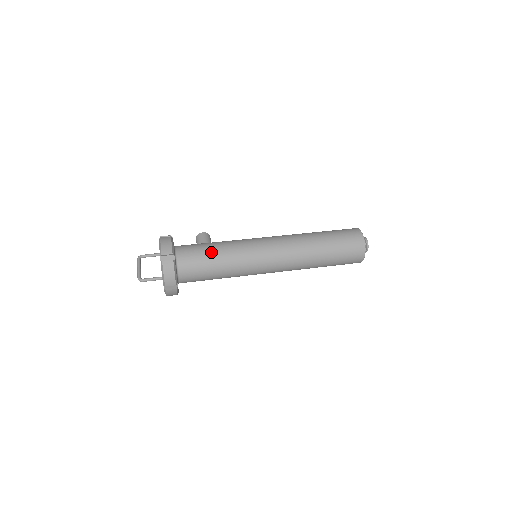
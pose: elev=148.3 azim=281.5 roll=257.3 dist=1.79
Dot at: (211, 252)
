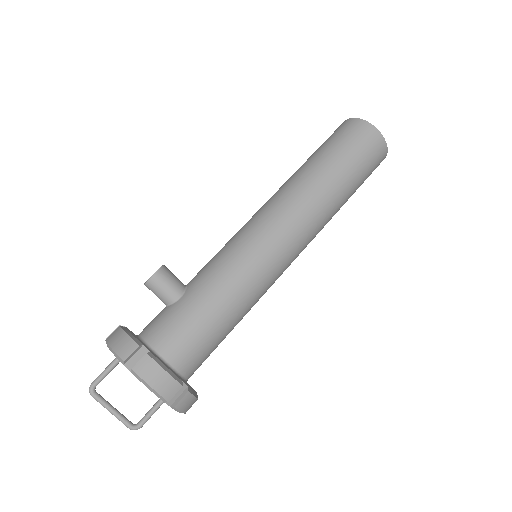
Dot at: (218, 322)
